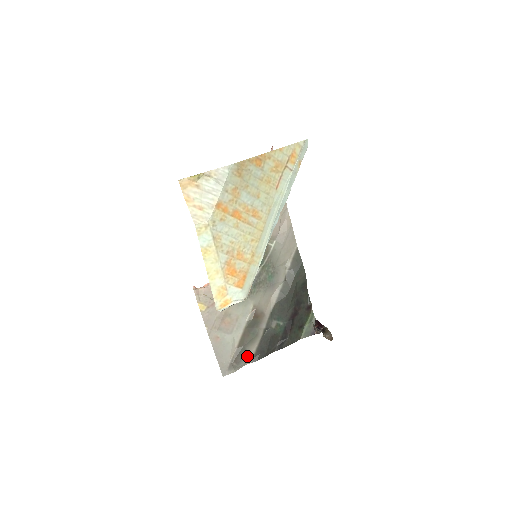
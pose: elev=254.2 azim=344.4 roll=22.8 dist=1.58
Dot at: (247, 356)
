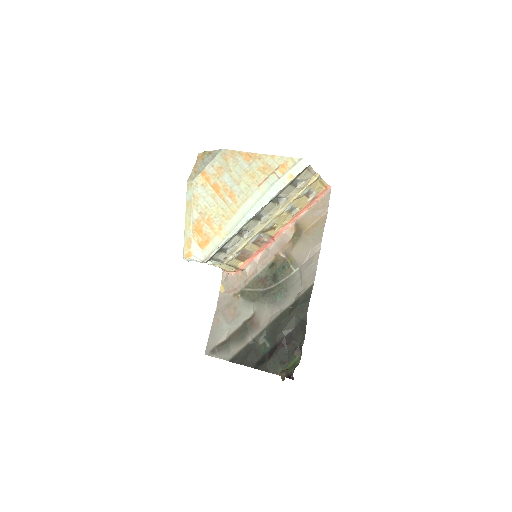
Dot at: (229, 352)
